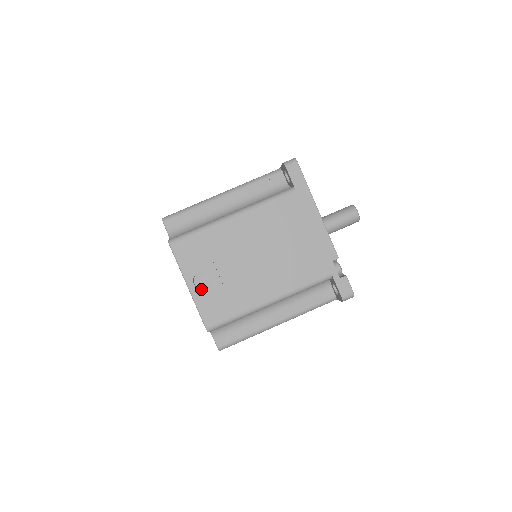
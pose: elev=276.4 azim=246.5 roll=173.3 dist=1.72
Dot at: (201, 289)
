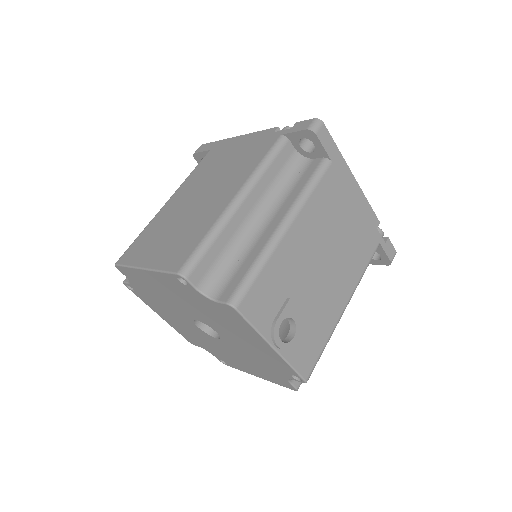
Dot at: (290, 341)
